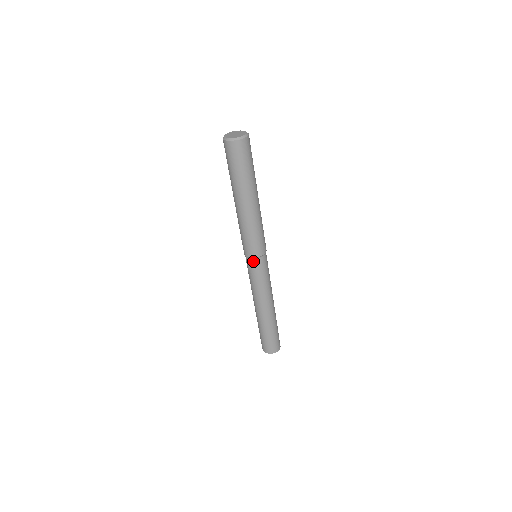
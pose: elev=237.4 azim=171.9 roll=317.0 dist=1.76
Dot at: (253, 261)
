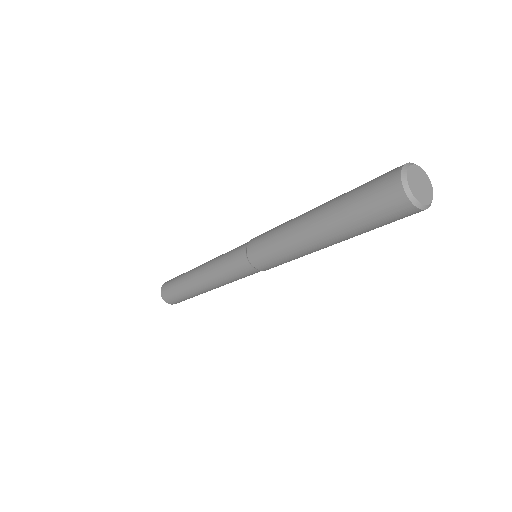
Dot at: occluded
